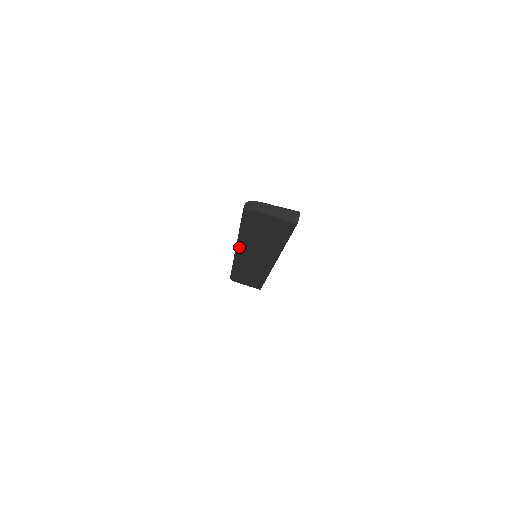
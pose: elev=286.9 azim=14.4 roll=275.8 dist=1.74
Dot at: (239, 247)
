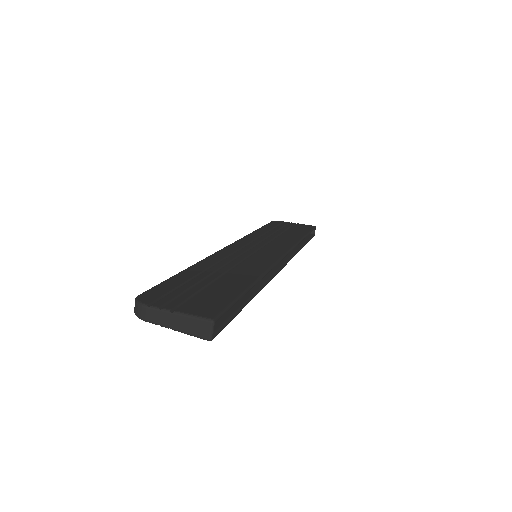
Dot at: occluded
